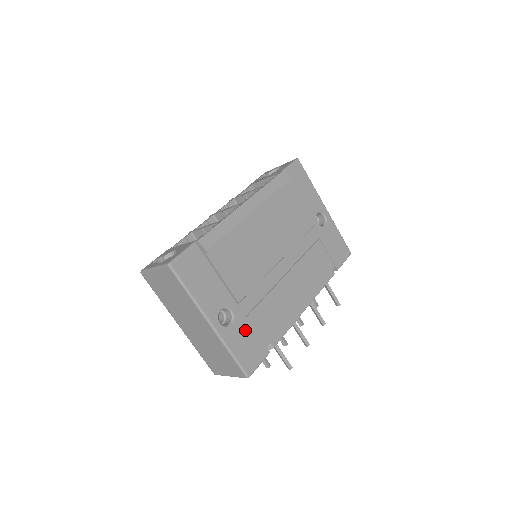
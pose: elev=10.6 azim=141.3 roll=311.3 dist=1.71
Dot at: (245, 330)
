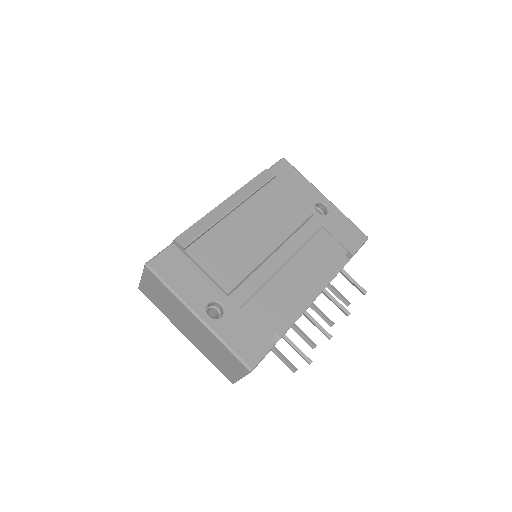
Dot at: (241, 321)
